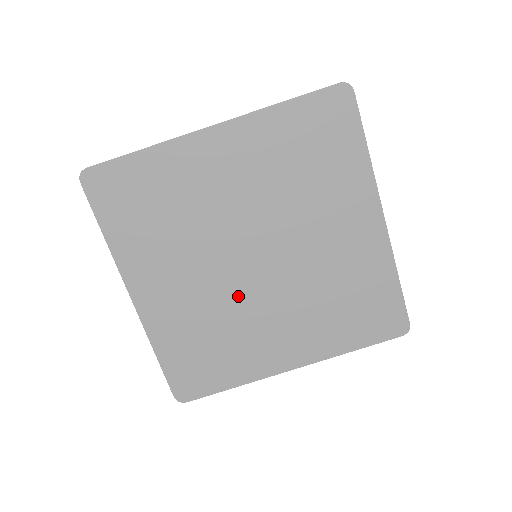
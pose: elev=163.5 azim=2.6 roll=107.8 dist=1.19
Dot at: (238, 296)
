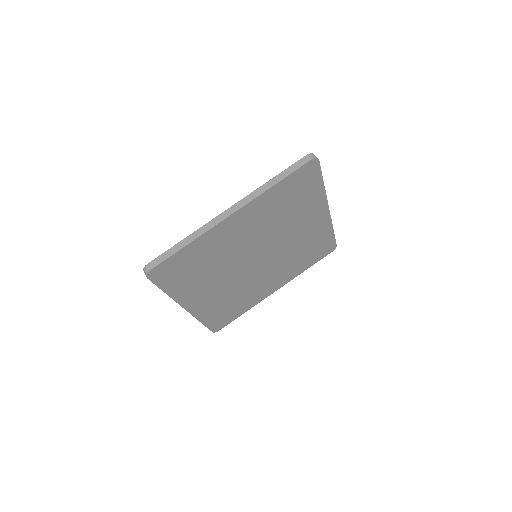
Dot at: (247, 279)
